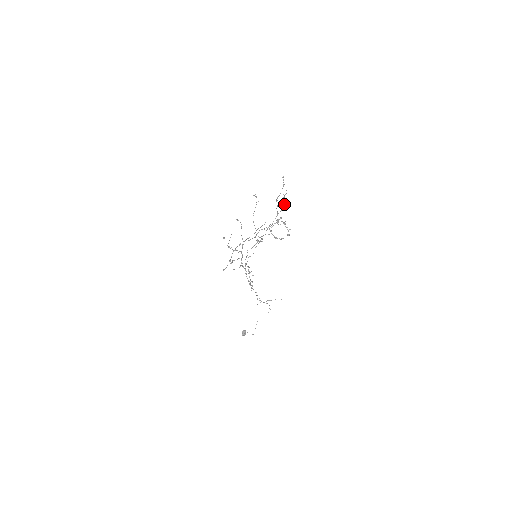
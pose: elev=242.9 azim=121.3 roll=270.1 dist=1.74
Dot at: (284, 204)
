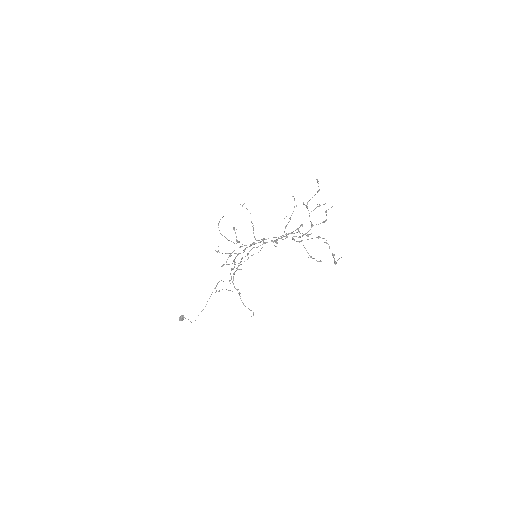
Dot at: occluded
